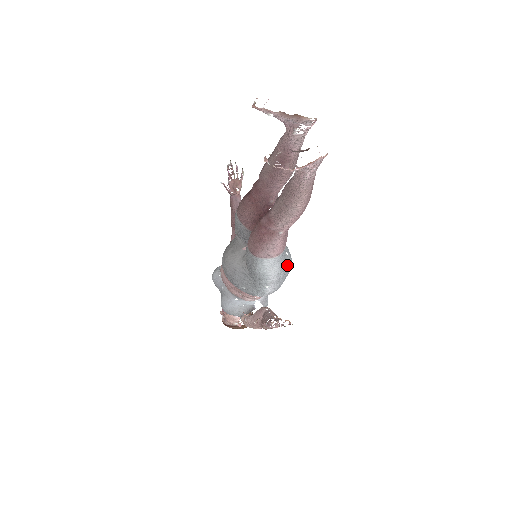
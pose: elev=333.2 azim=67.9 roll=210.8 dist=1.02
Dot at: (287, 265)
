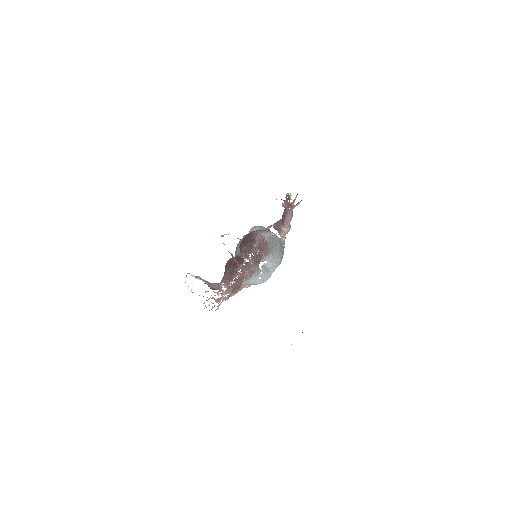
Dot at: (253, 283)
